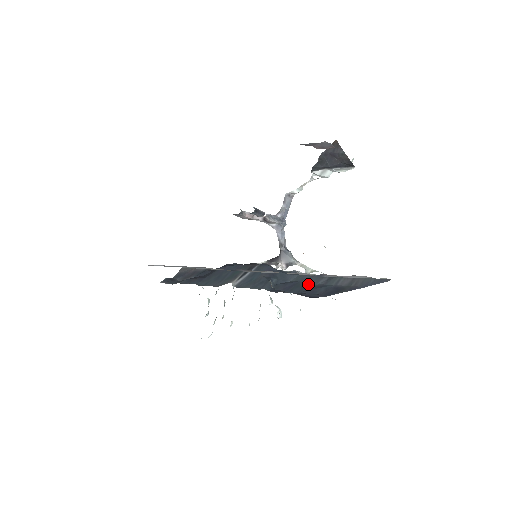
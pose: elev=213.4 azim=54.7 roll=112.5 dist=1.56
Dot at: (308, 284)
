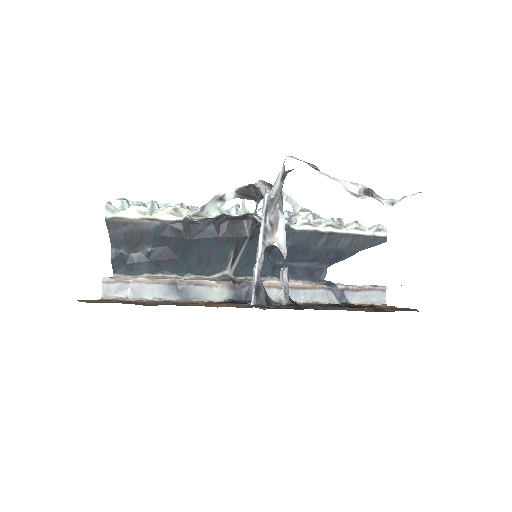
Dot at: (308, 248)
